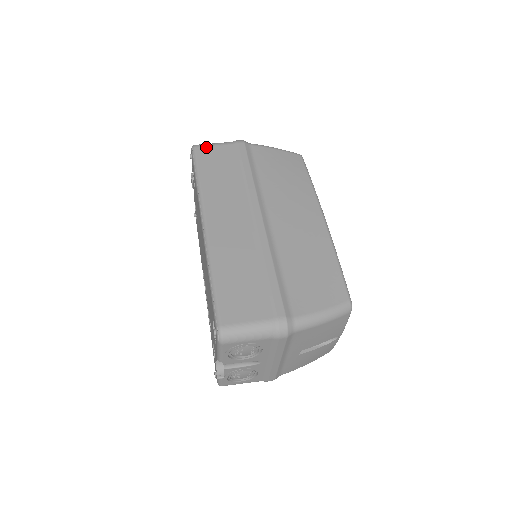
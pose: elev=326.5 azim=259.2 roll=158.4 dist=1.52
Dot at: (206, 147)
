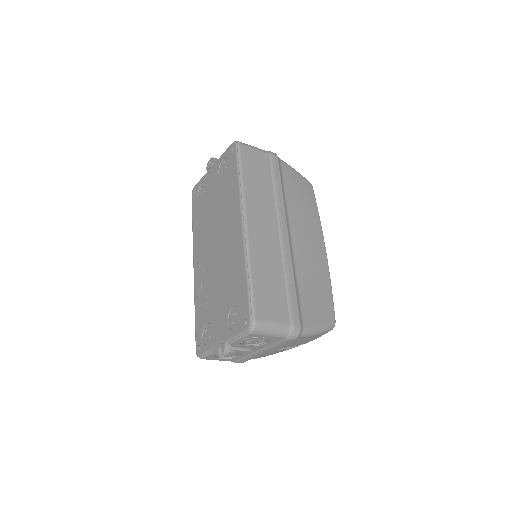
Dot at: (249, 148)
